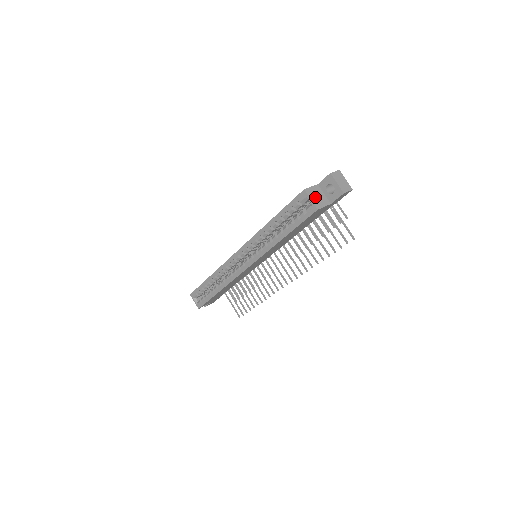
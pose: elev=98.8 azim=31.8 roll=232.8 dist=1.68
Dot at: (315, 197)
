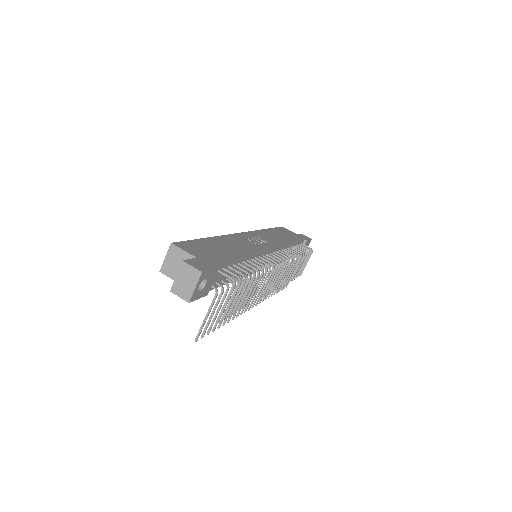
Dot at: (174, 261)
